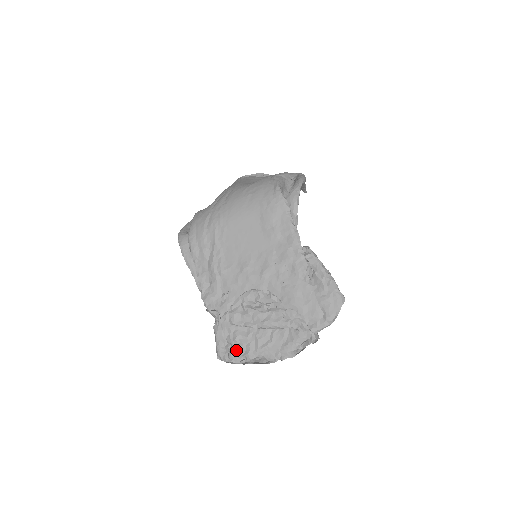
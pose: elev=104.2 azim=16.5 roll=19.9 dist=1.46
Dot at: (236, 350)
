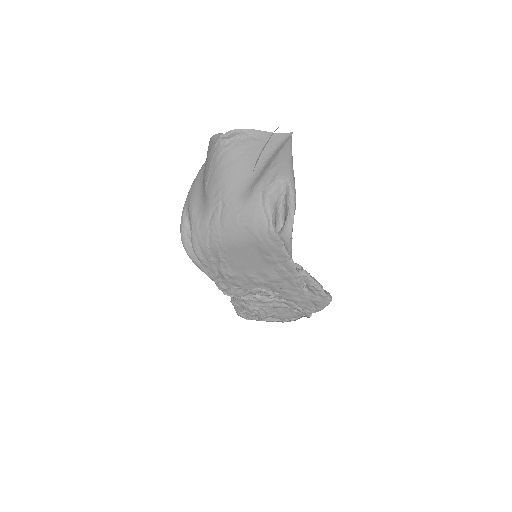
Dot at: (251, 316)
